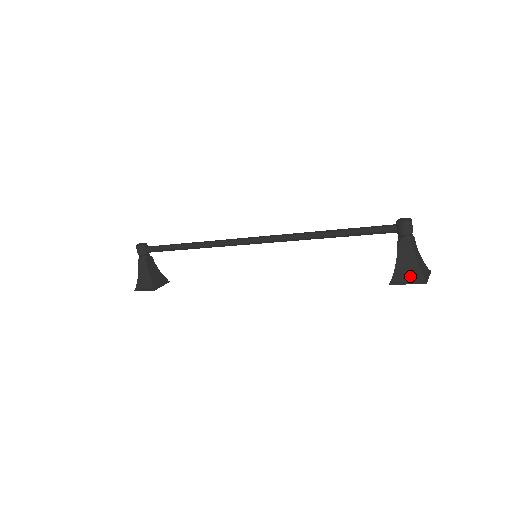
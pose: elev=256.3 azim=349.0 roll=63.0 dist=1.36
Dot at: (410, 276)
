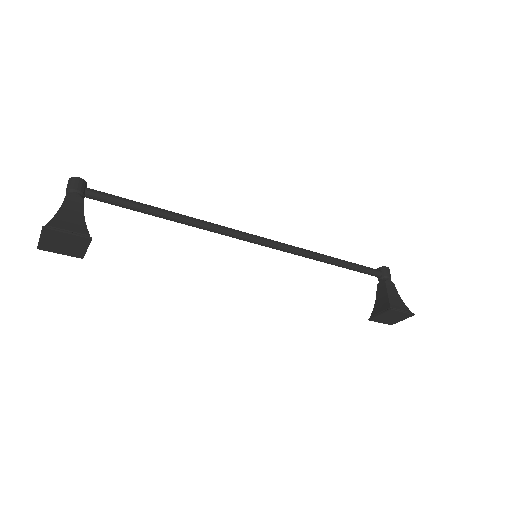
Dot at: (401, 307)
